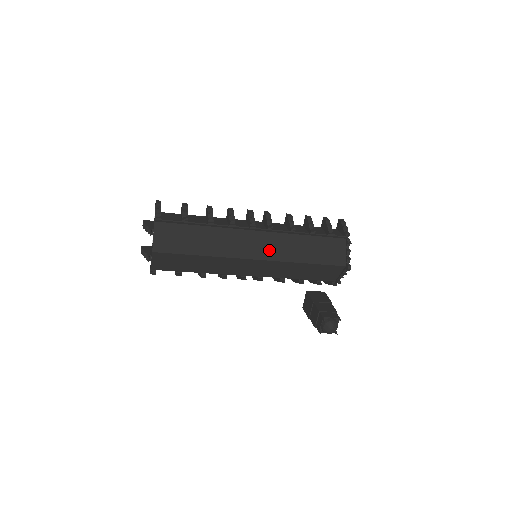
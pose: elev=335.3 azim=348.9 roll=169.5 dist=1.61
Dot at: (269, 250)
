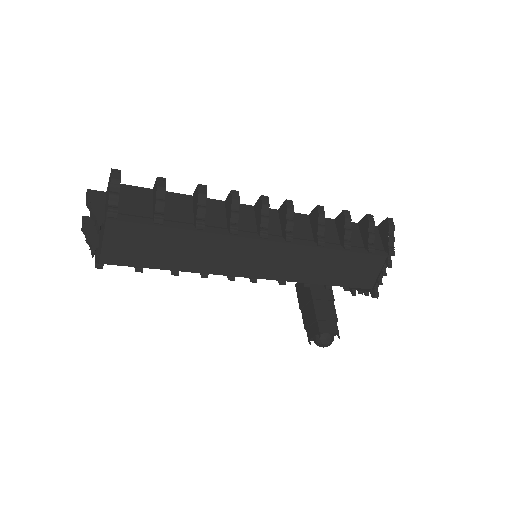
Dot at: (278, 267)
